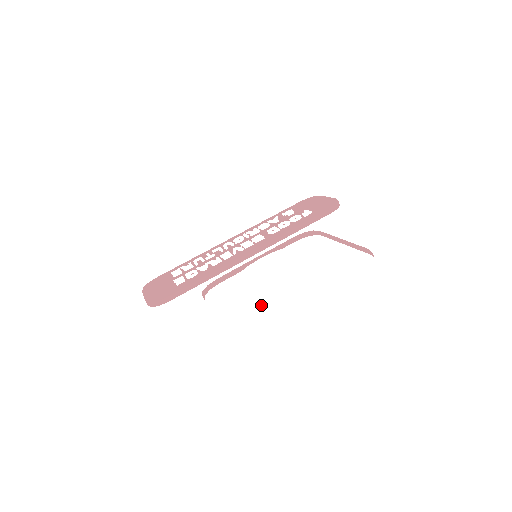
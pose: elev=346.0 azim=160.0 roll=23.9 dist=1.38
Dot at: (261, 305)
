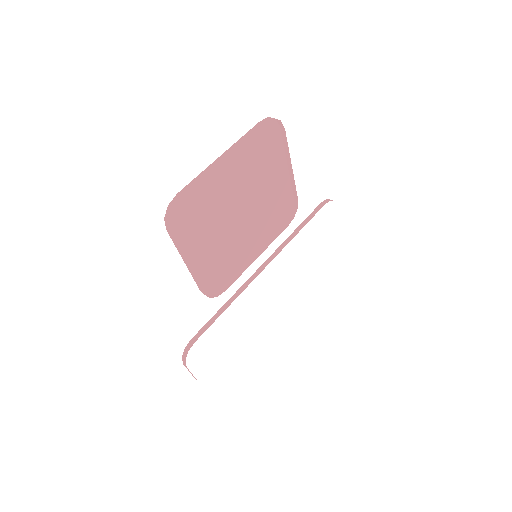
Dot at: (195, 204)
